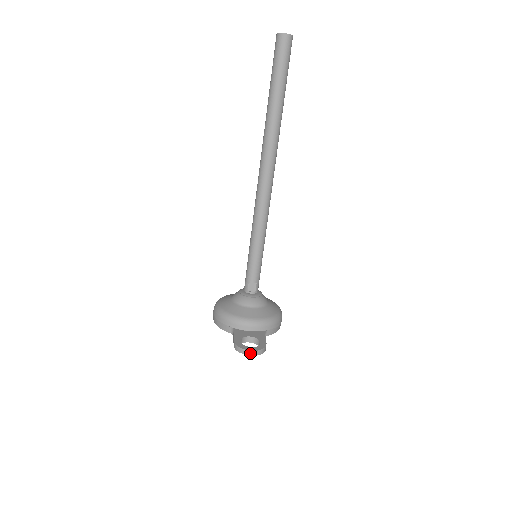
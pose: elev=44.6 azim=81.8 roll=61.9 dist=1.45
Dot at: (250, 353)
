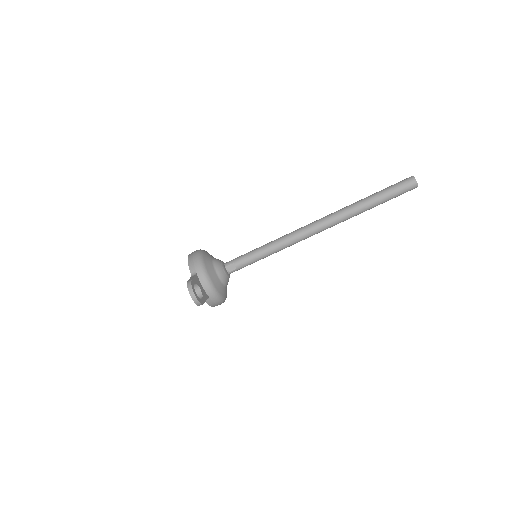
Dot at: (193, 296)
